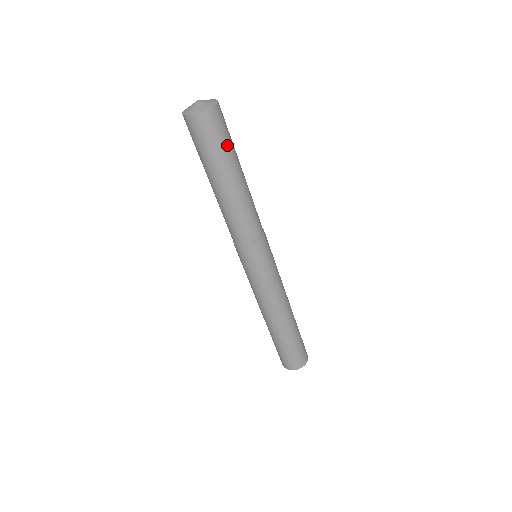
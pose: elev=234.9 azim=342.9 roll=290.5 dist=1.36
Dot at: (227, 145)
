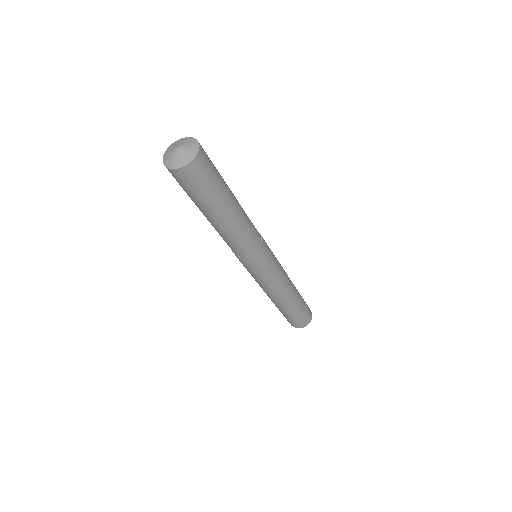
Dot at: (215, 185)
